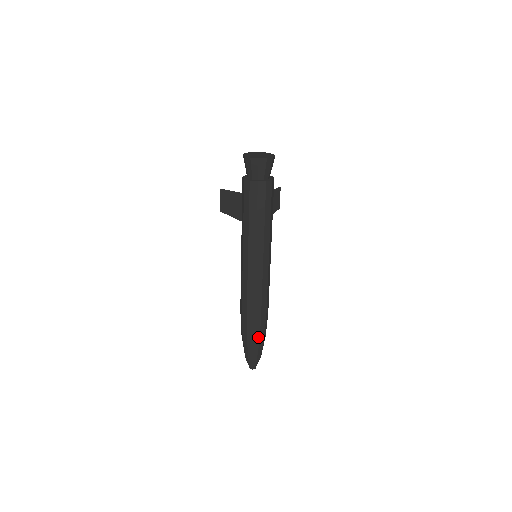
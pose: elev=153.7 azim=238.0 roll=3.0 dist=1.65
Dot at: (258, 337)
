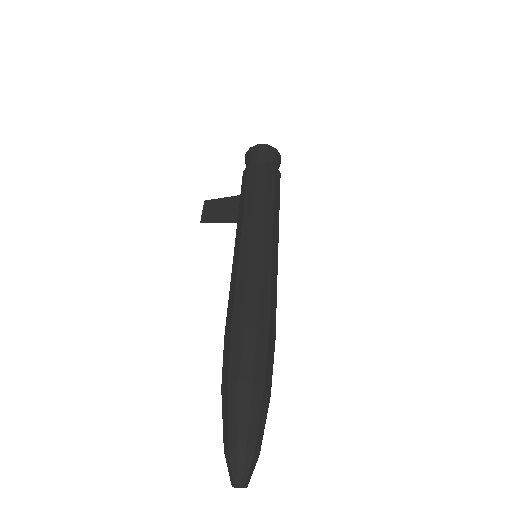
Dot at: (262, 377)
